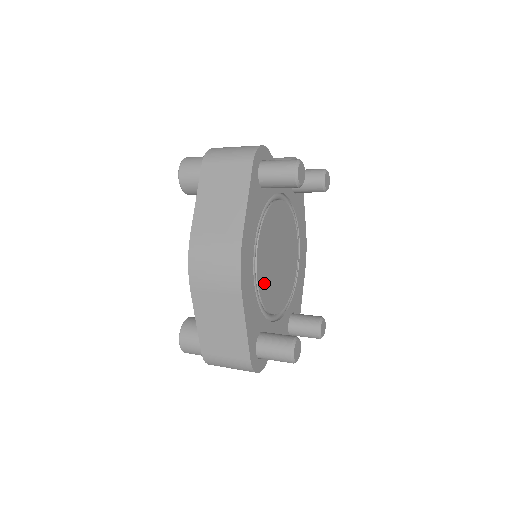
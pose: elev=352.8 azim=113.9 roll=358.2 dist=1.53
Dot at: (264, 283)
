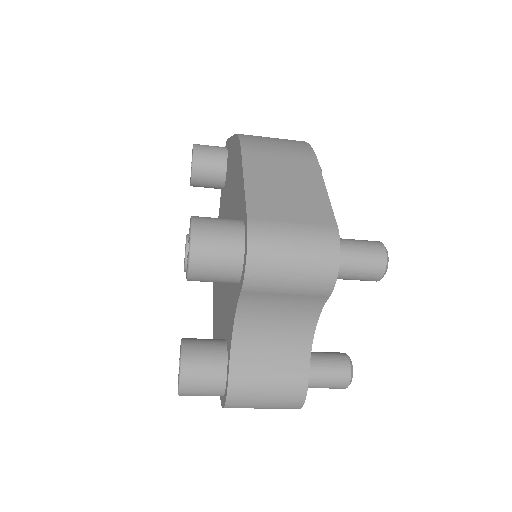
Dot at: occluded
